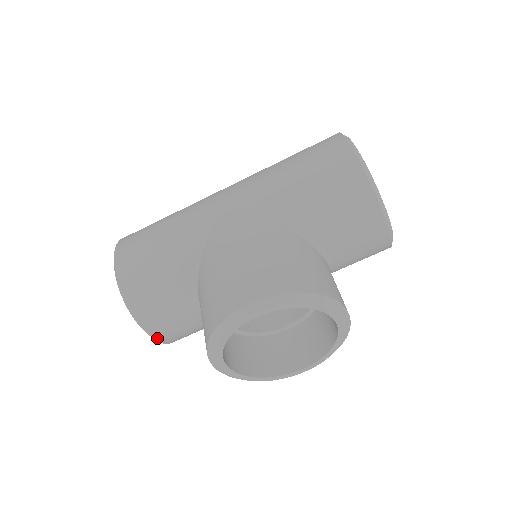
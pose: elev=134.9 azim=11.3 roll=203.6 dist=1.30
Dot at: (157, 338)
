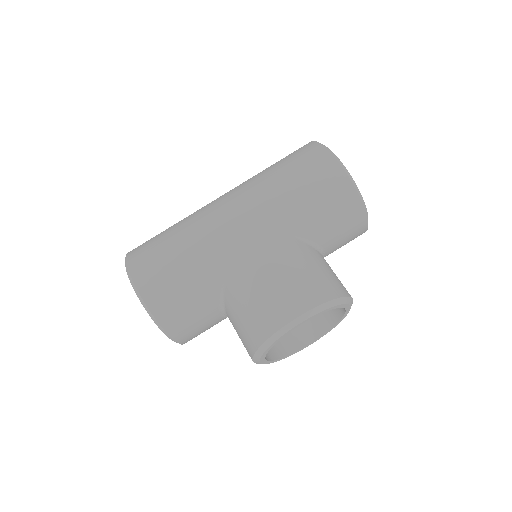
Dot at: (183, 343)
